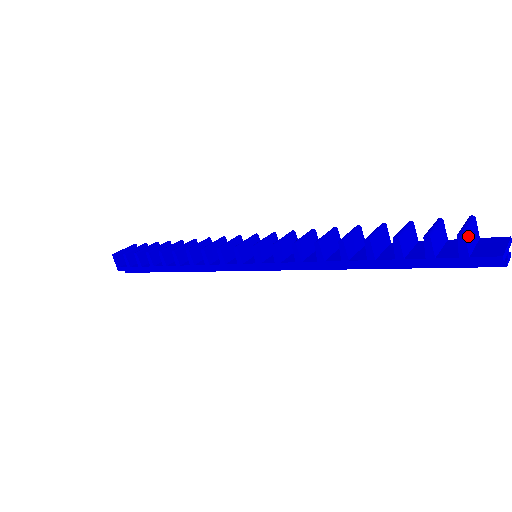
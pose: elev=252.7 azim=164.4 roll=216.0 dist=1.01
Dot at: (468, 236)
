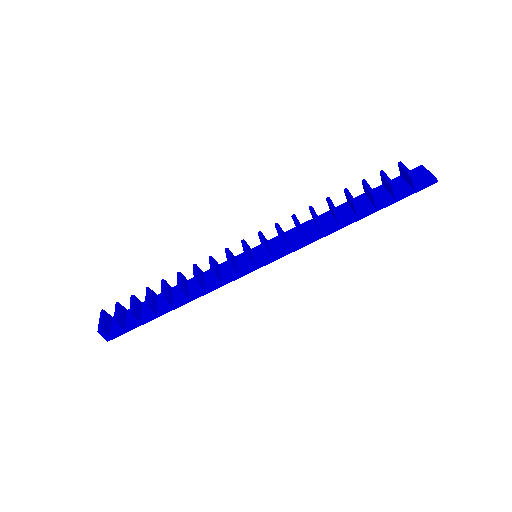
Dot at: occluded
